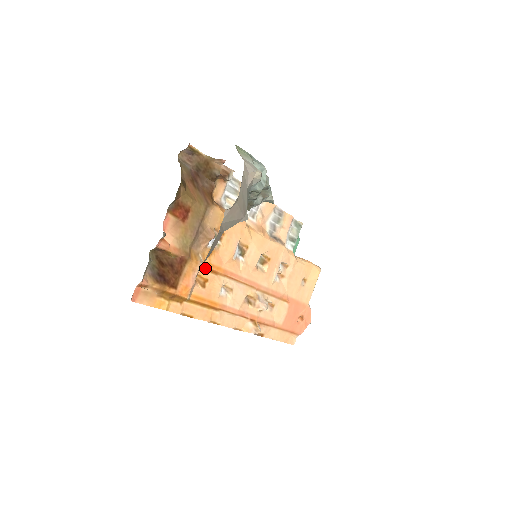
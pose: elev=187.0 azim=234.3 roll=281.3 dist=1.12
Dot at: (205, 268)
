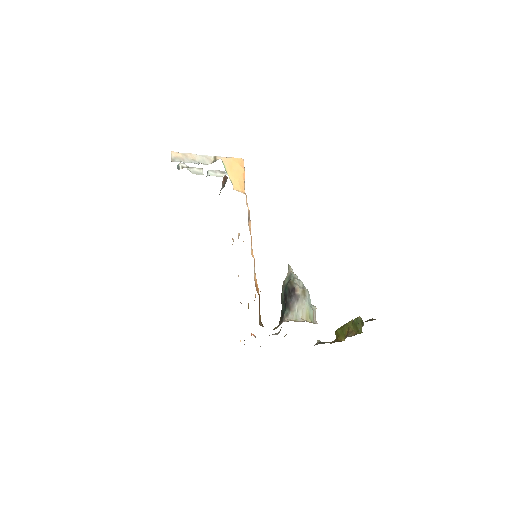
Dot at: occluded
